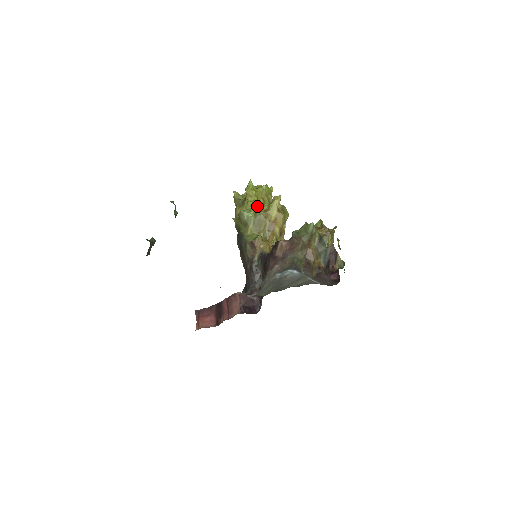
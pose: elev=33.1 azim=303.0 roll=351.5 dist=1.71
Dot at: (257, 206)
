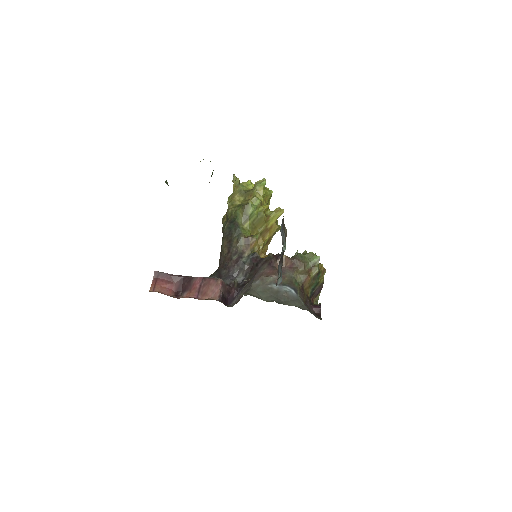
Dot at: (264, 207)
